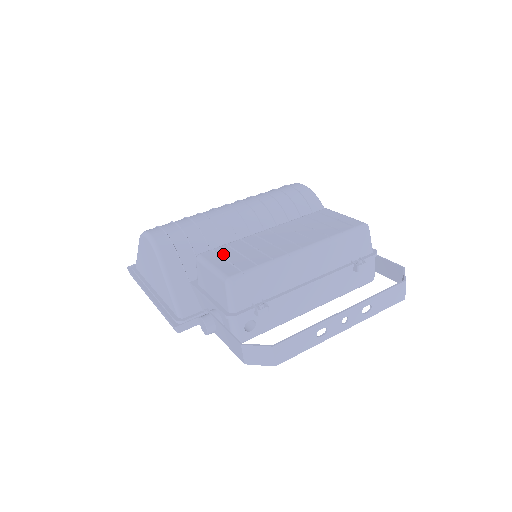
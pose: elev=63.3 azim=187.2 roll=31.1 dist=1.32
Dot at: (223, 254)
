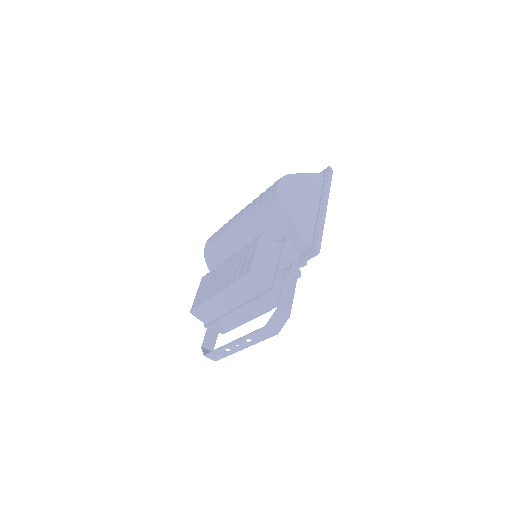
Dot at: (204, 283)
